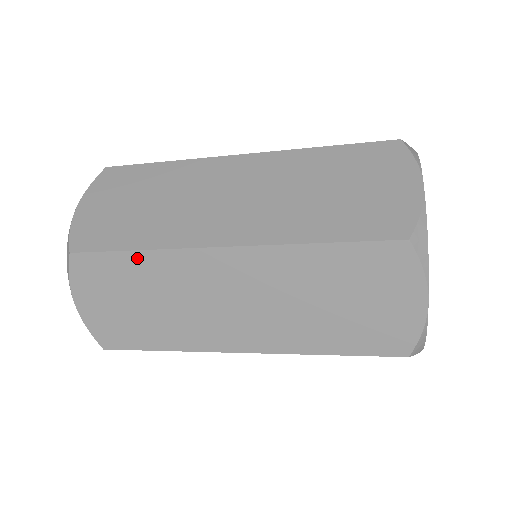
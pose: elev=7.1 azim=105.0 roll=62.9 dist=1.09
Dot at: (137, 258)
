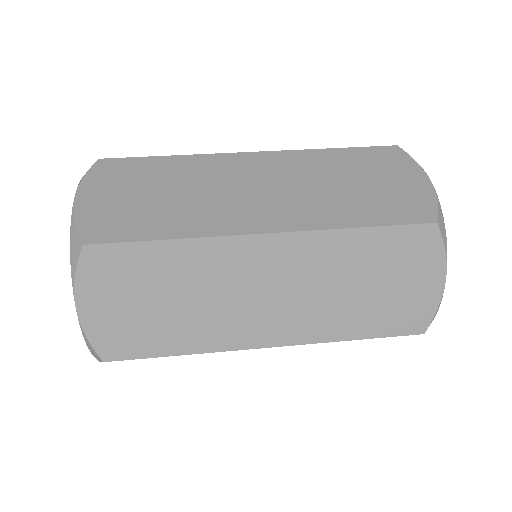
Dot at: occluded
